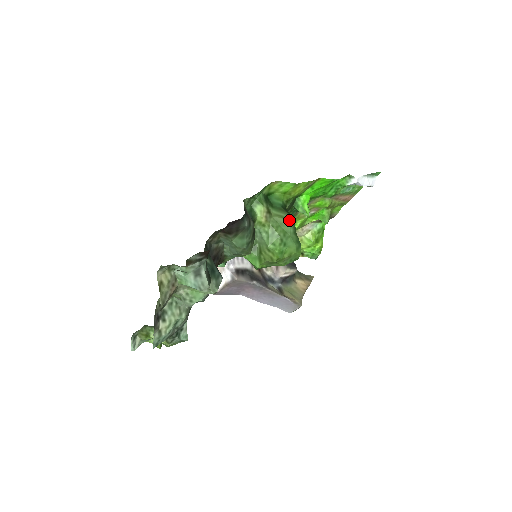
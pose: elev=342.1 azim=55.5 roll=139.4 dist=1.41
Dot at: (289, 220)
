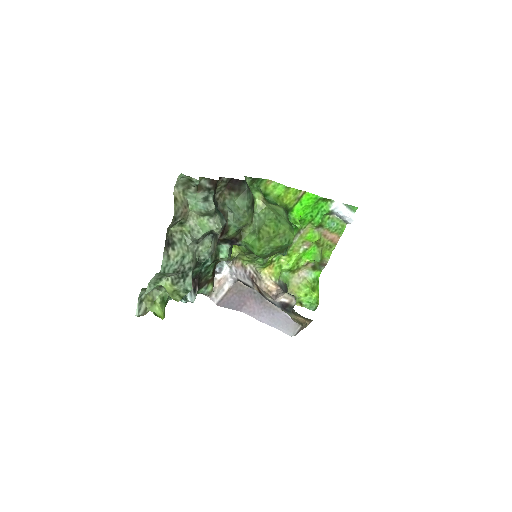
Dot at: (282, 208)
